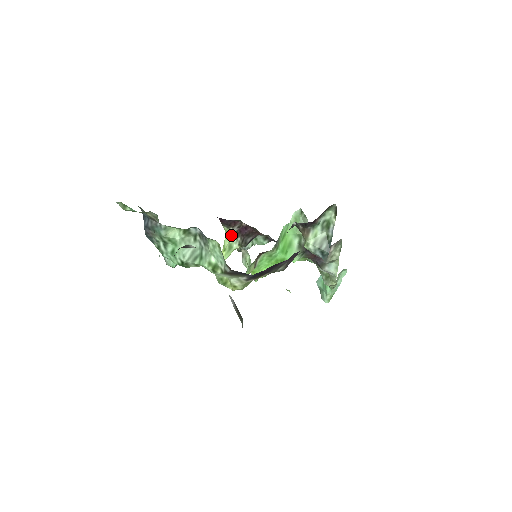
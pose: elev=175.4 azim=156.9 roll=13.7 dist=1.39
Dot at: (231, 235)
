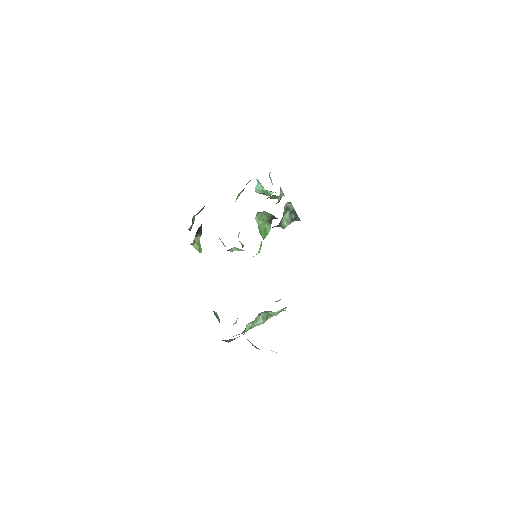
Dot at: (194, 240)
